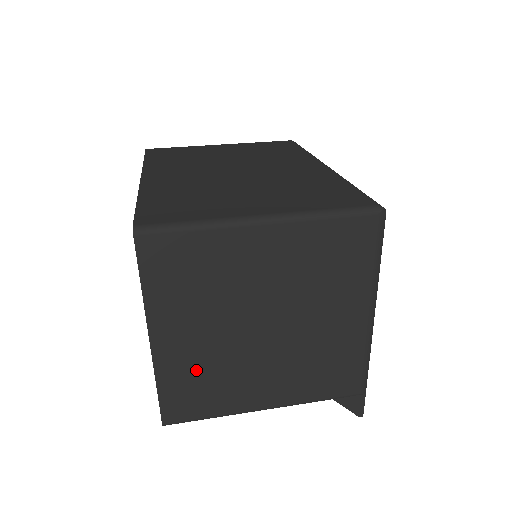
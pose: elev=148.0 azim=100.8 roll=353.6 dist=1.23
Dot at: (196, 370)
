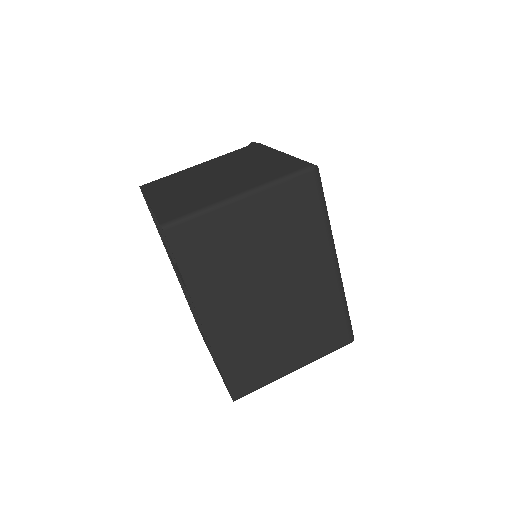
Dot at: occluded
